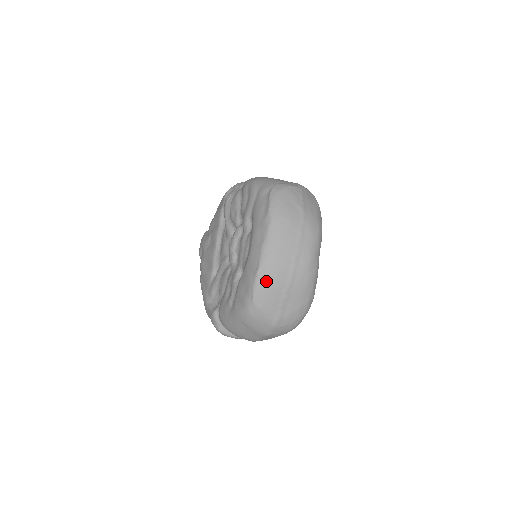
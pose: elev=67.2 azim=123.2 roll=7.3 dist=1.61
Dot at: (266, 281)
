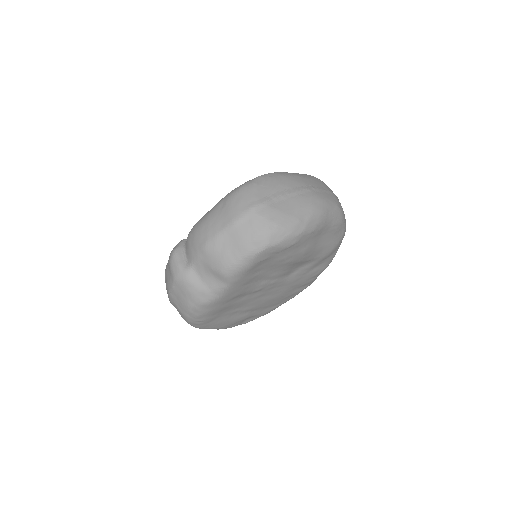
Dot at: (278, 176)
